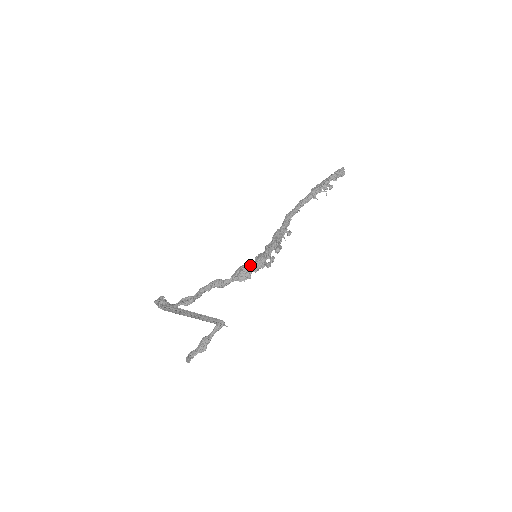
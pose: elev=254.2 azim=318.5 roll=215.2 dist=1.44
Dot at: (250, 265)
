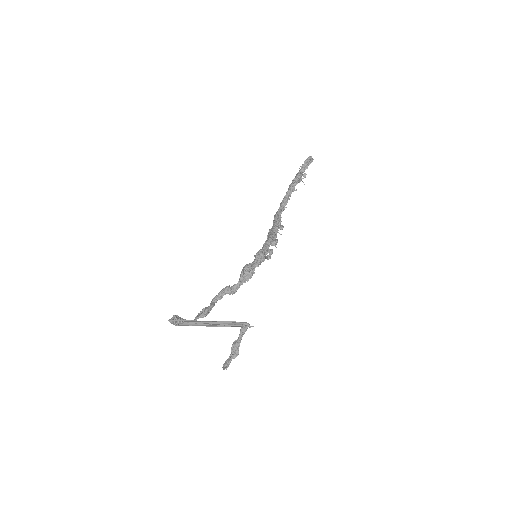
Dot at: (251, 263)
